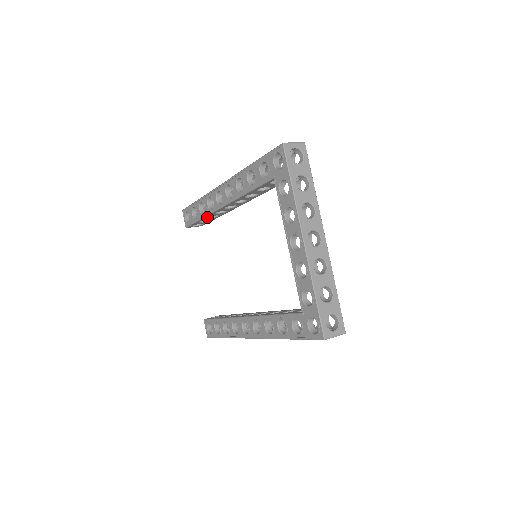
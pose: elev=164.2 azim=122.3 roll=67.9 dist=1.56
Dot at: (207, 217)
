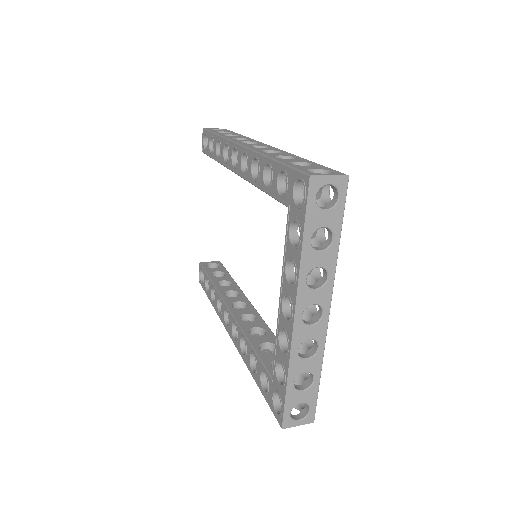
Dot at: occluded
